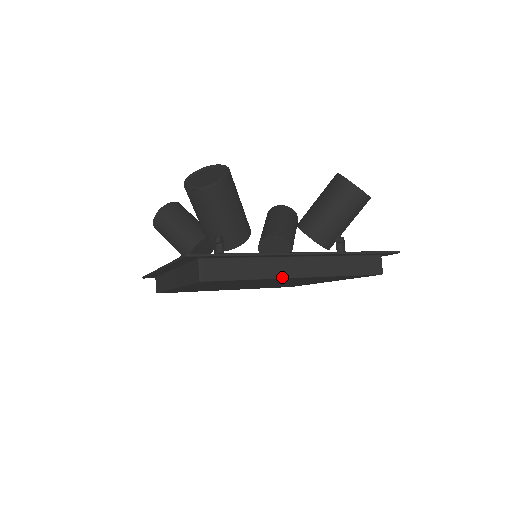
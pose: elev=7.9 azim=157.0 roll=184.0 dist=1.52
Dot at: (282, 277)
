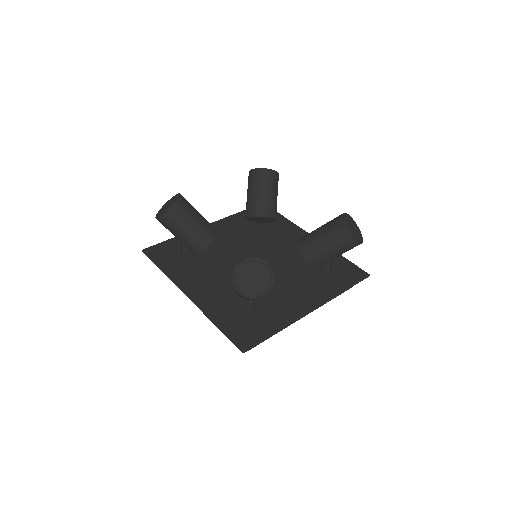
Dot at: (294, 322)
